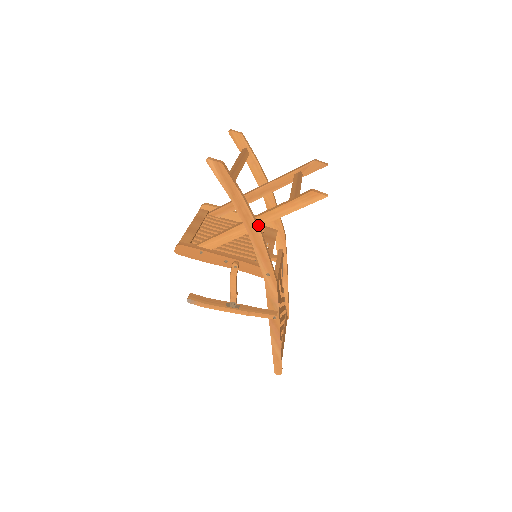
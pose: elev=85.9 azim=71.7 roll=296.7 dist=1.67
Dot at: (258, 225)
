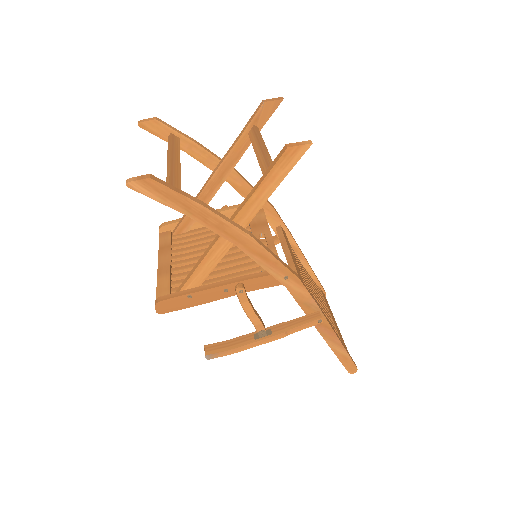
Dot at: (241, 228)
